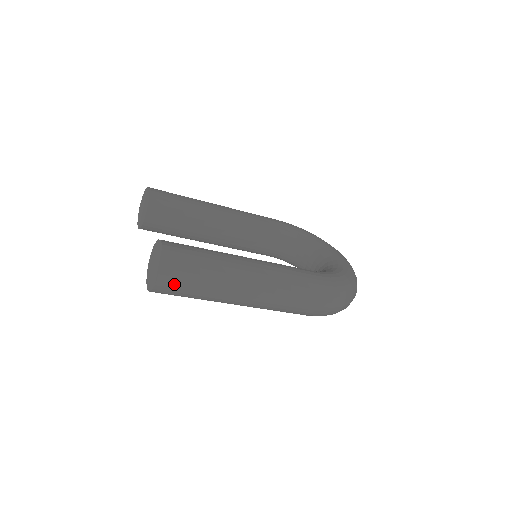
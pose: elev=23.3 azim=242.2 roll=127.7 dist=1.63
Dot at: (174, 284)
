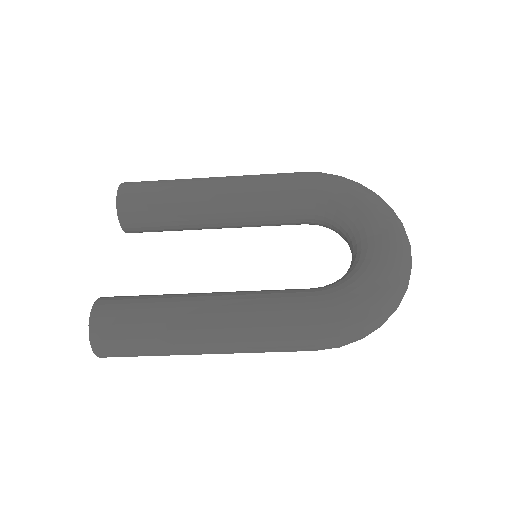
Dot at: (117, 355)
